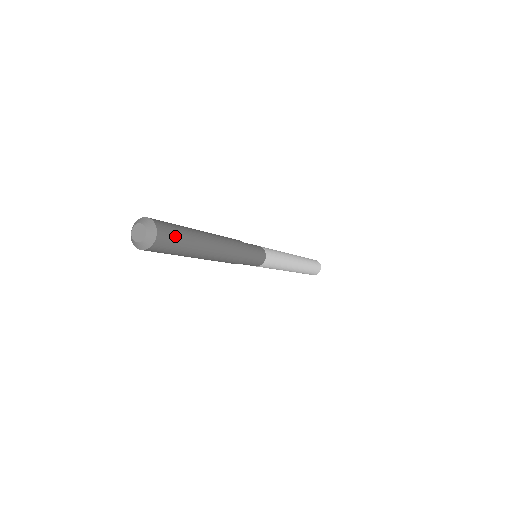
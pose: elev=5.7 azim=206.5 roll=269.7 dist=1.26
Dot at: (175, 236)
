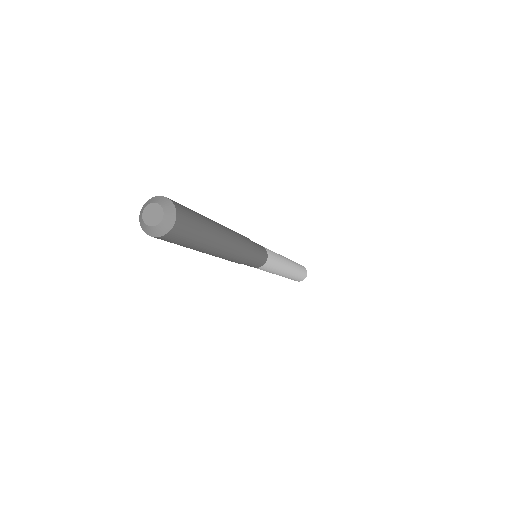
Dot at: (192, 217)
